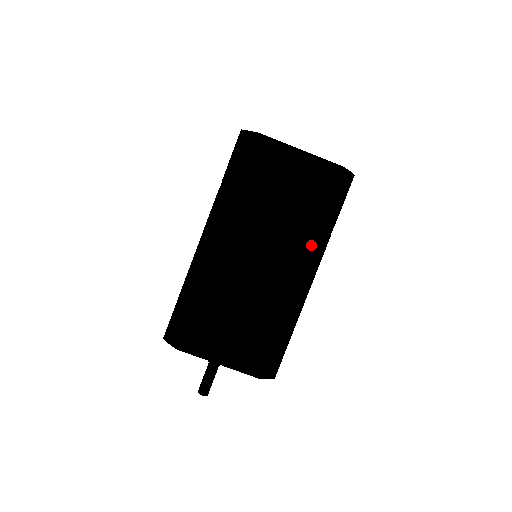
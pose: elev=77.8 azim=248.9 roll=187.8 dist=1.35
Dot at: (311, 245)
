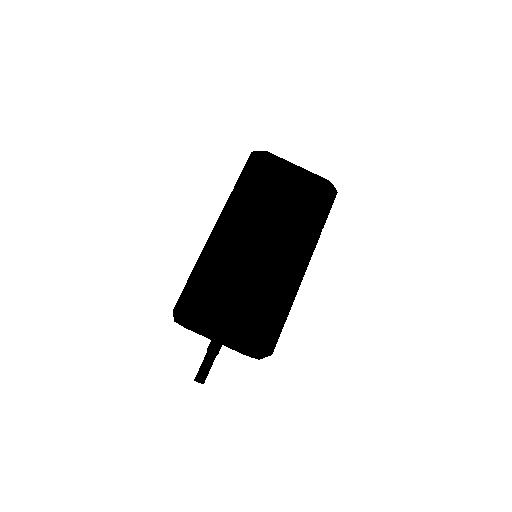
Dot at: occluded
